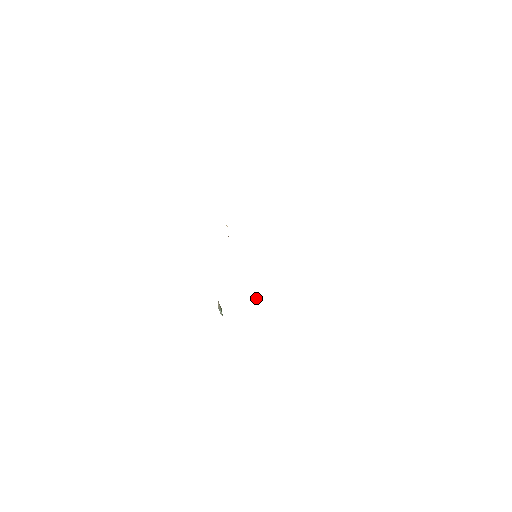
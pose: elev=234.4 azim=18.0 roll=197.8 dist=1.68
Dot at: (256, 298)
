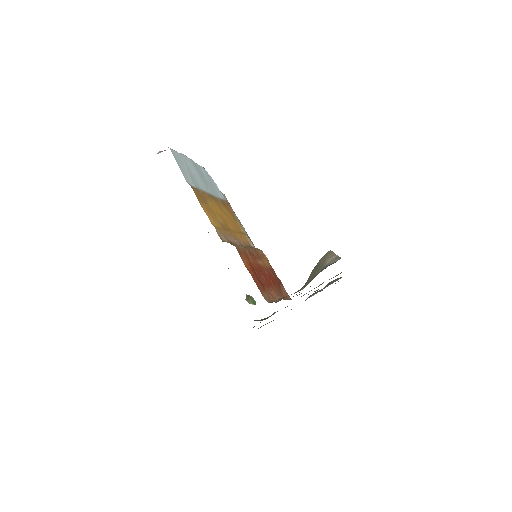
Dot at: occluded
